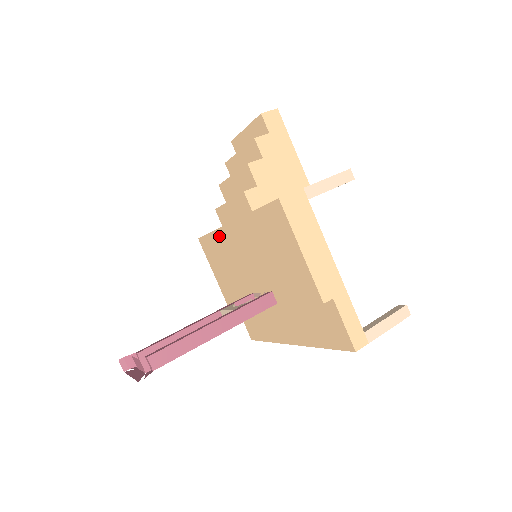
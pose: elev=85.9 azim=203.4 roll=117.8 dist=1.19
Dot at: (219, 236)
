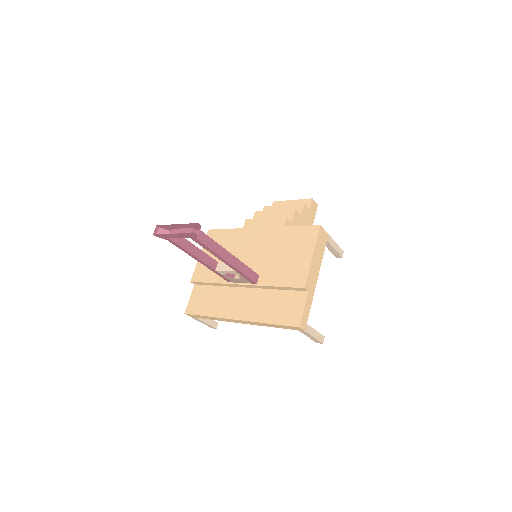
Dot at: (237, 233)
